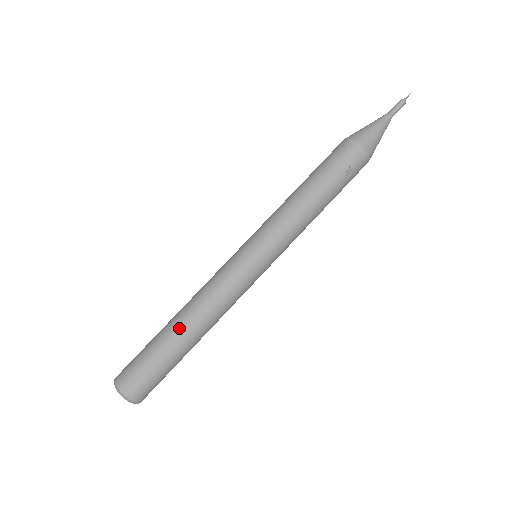
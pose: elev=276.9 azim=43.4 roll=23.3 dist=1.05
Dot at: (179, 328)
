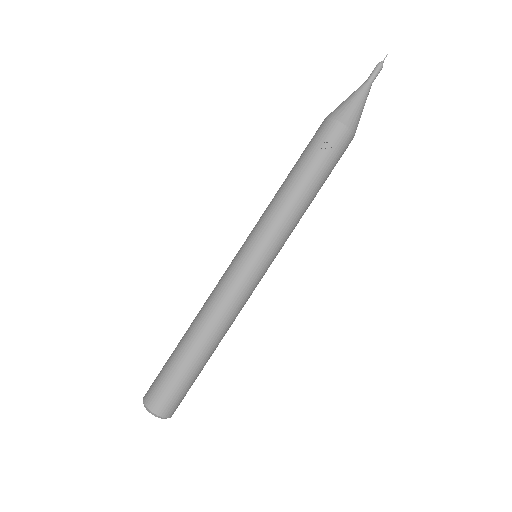
Dot at: (189, 338)
